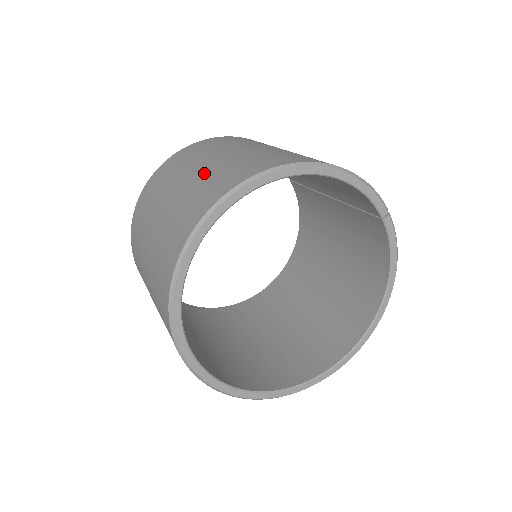
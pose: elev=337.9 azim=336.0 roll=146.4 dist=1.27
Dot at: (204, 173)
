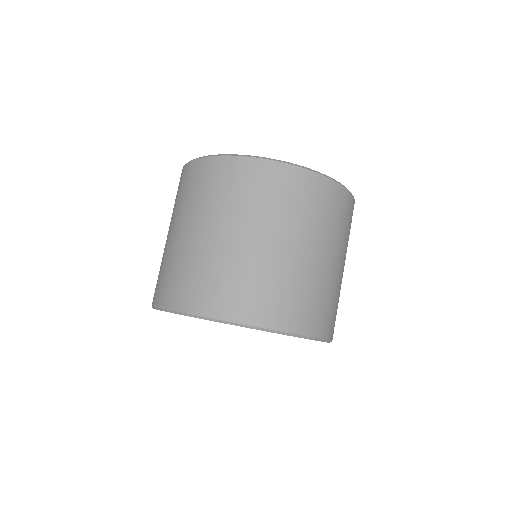
Dot at: (249, 260)
